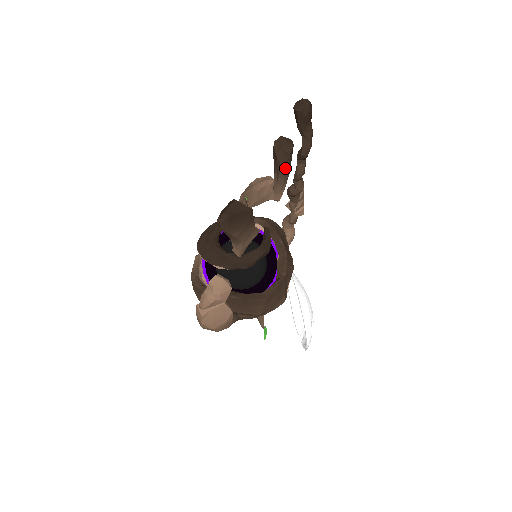
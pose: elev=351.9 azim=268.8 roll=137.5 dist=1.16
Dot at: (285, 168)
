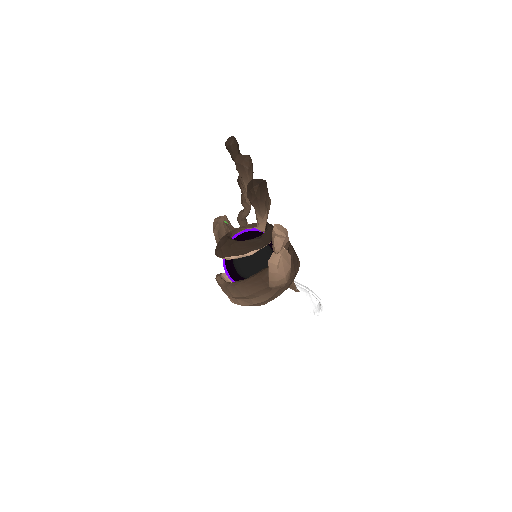
Dot at: (251, 172)
